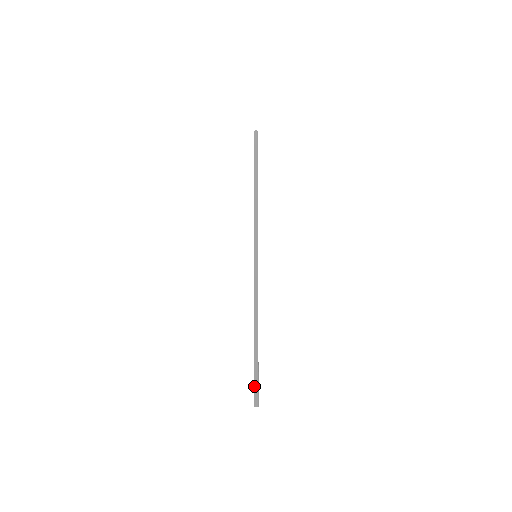
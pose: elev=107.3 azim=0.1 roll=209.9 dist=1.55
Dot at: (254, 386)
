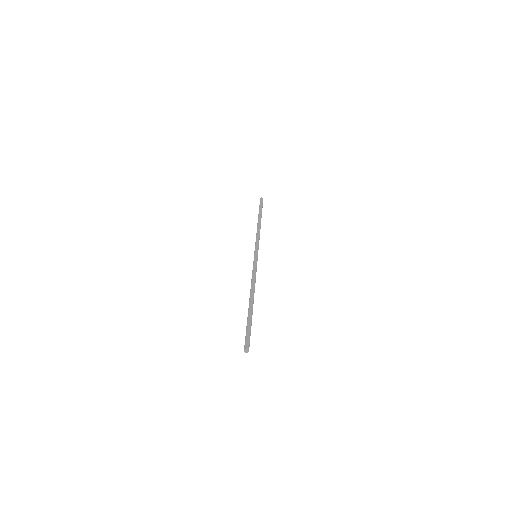
Dot at: (245, 336)
